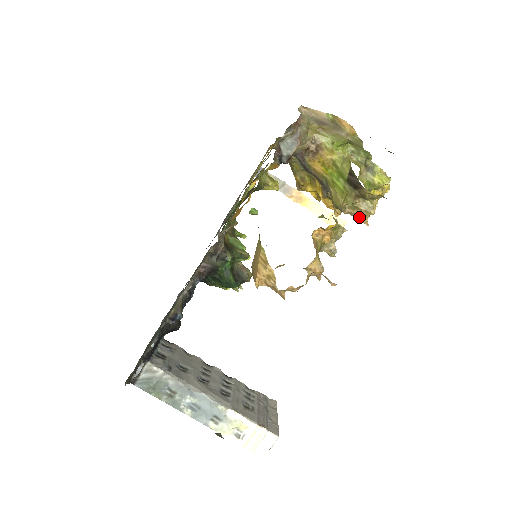
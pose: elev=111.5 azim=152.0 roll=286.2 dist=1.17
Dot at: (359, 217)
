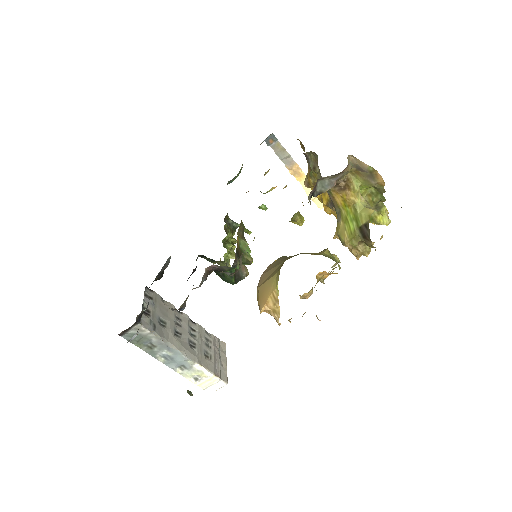
Dot at: (354, 253)
